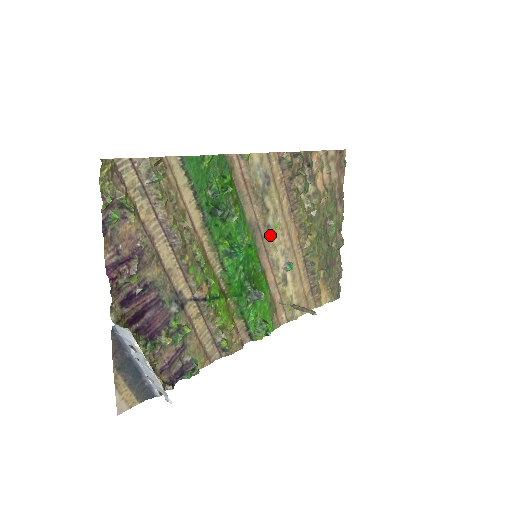
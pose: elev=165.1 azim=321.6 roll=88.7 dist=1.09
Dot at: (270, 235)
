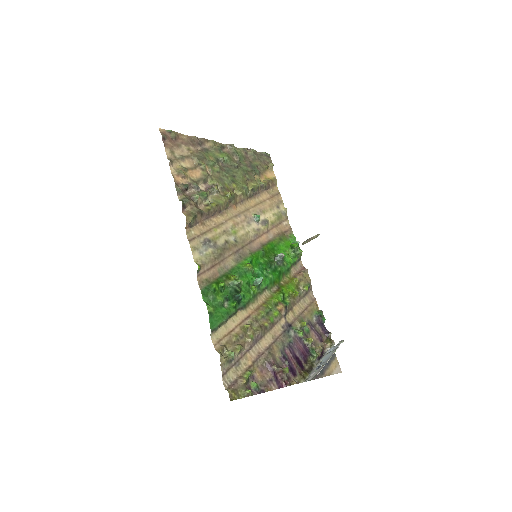
Dot at: (240, 239)
